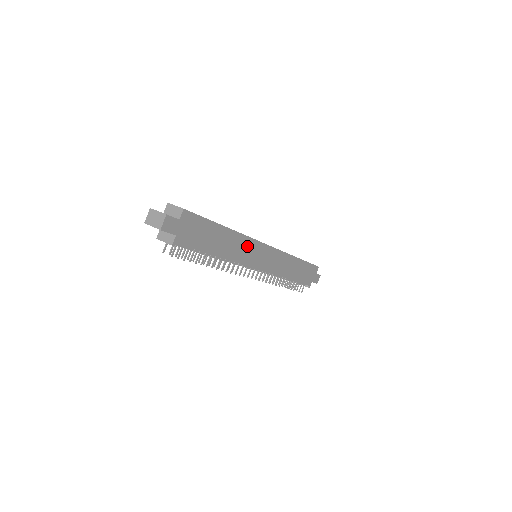
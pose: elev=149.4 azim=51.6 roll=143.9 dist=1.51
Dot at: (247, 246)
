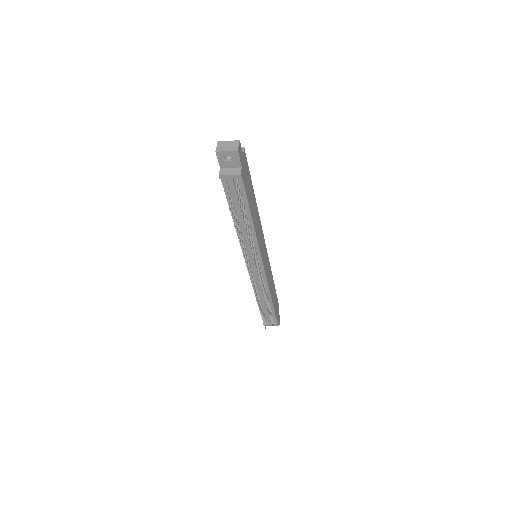
Dot at: (260, 231)
